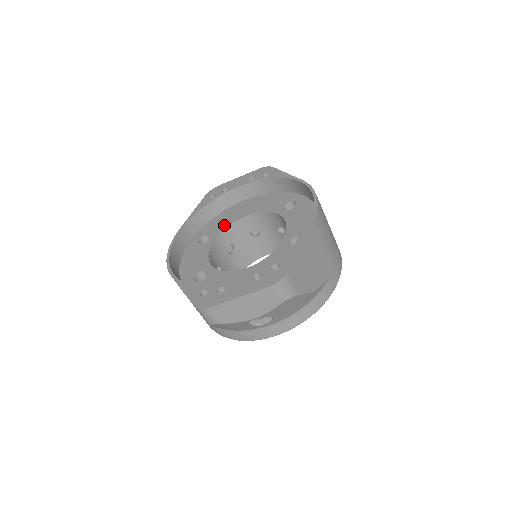
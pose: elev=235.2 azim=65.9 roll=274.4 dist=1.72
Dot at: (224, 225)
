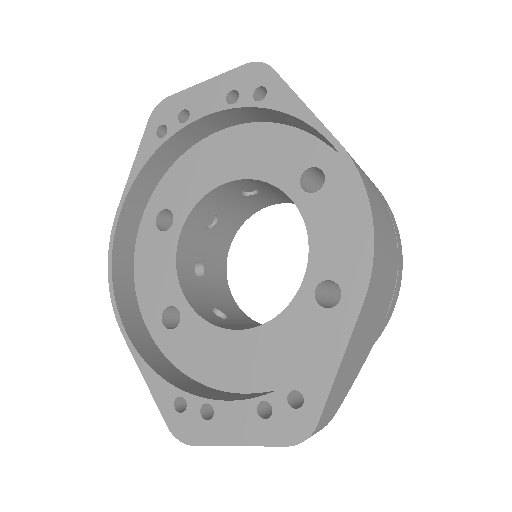
Dot at: (193, 194)
